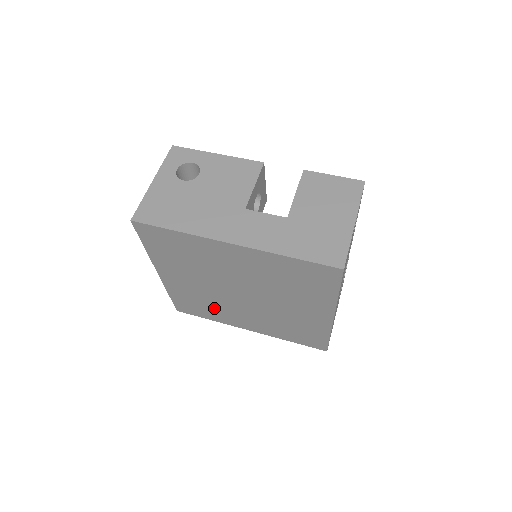
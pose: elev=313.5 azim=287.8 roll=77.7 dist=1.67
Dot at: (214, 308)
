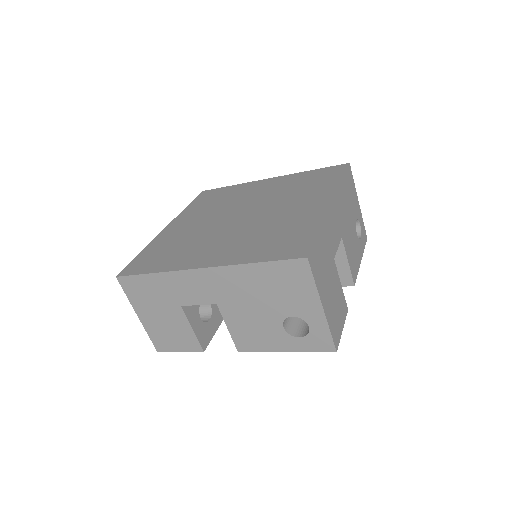
Dot at: (184, 248)
